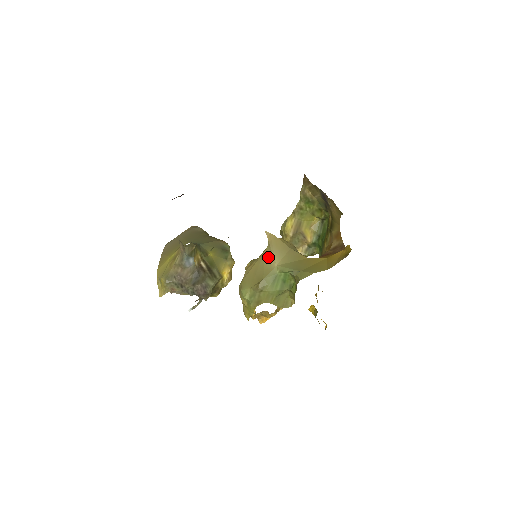
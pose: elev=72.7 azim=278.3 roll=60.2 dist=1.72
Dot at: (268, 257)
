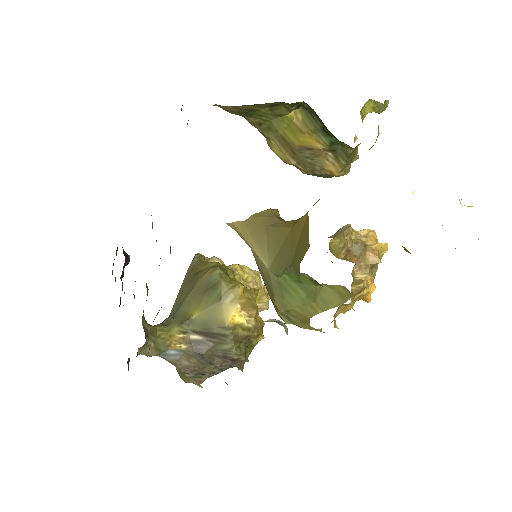
Dot at: (257, 258)
